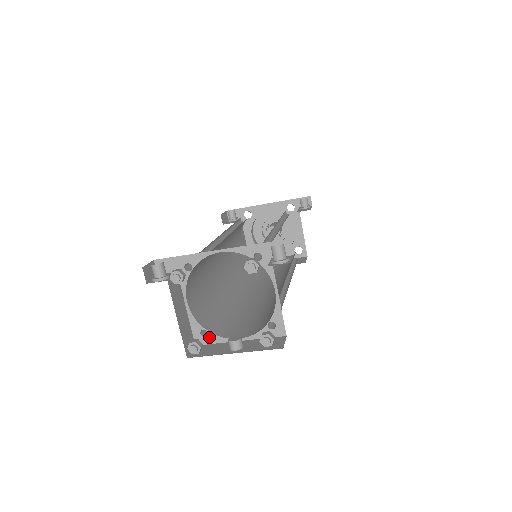
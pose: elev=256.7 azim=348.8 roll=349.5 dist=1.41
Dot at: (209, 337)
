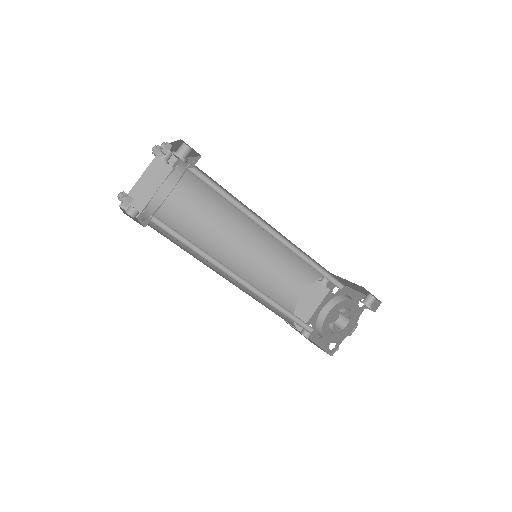
Dot at: occluded
